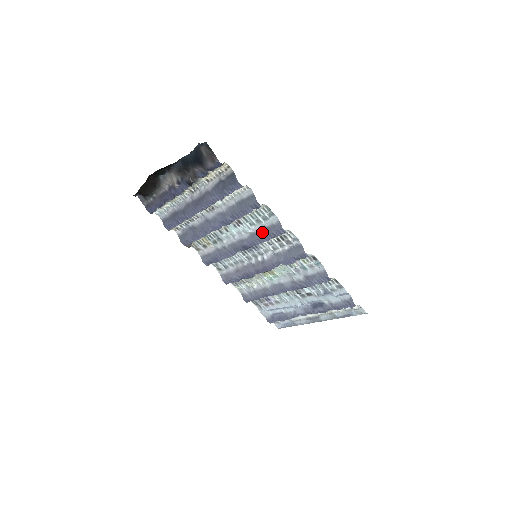
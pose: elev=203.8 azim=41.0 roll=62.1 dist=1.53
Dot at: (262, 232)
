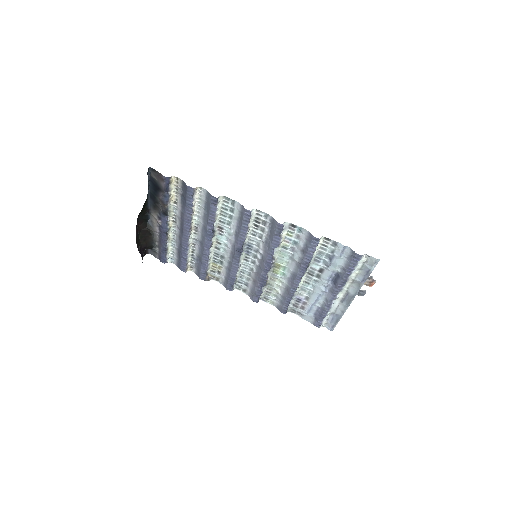
Dot at: (239, 225)
